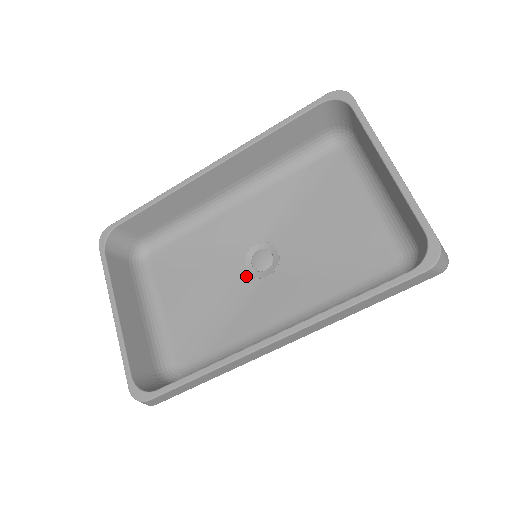
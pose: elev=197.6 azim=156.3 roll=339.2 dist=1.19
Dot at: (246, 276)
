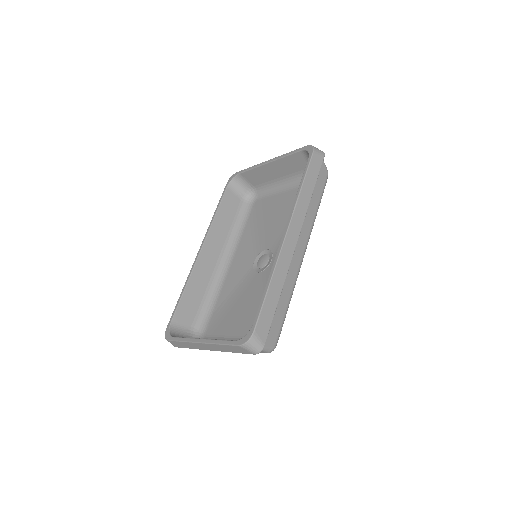
Dot at: (262, 274)
